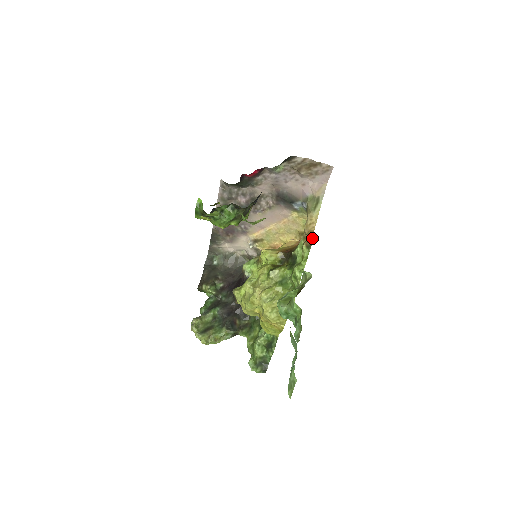
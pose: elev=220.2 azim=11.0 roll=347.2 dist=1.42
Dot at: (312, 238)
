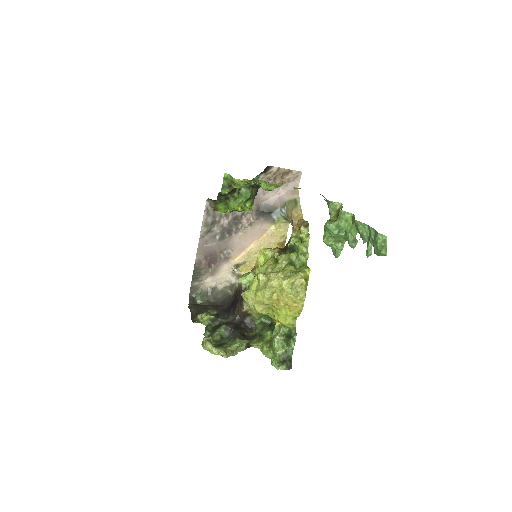
Dot at: (306, 221)
